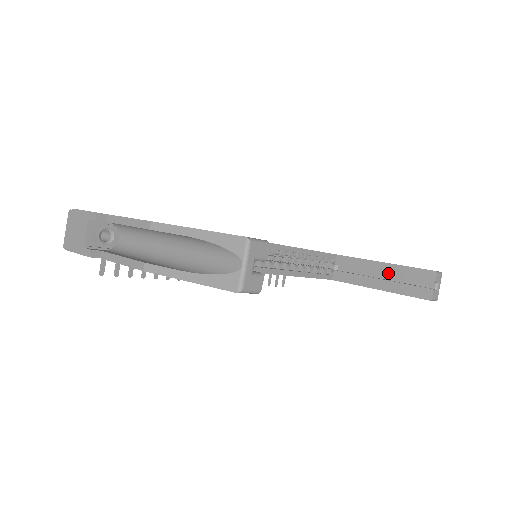
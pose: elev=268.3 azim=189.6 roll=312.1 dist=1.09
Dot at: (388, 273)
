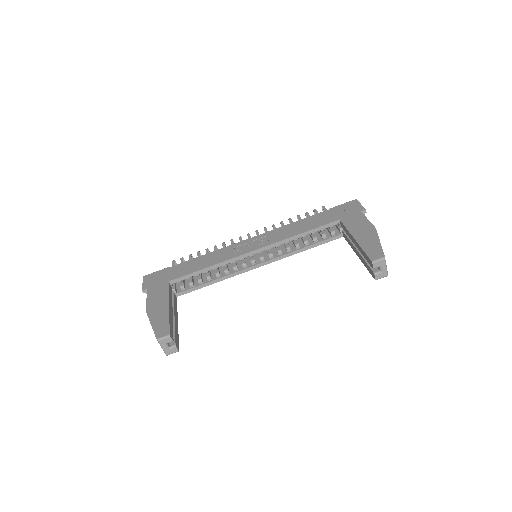
Dot at: (358, 249)
